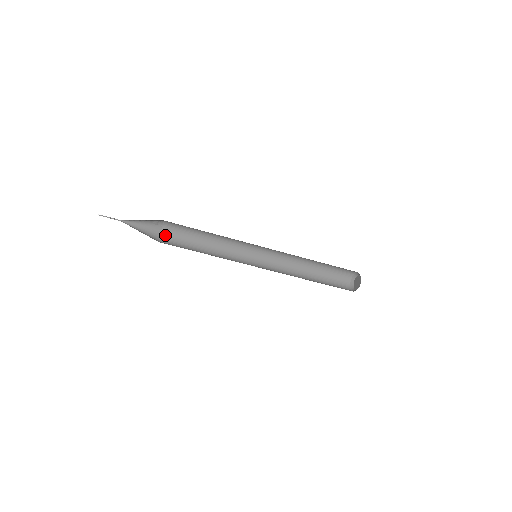
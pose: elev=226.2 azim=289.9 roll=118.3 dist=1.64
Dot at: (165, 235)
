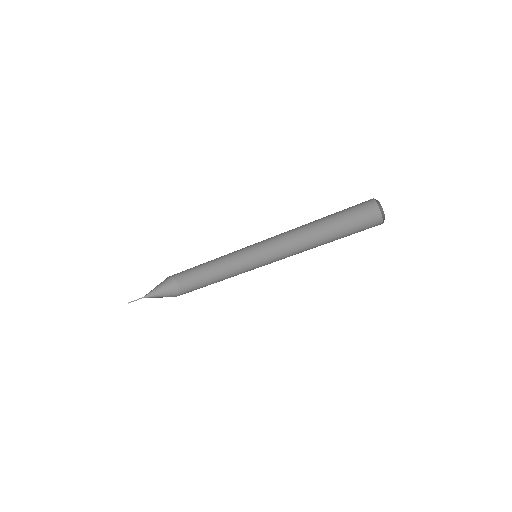
Dot at: (178, 277)
